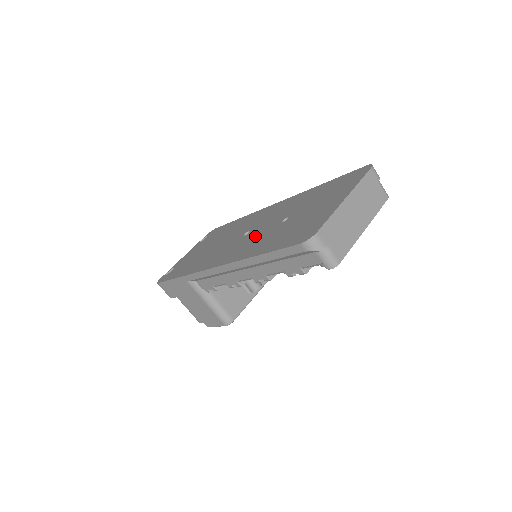
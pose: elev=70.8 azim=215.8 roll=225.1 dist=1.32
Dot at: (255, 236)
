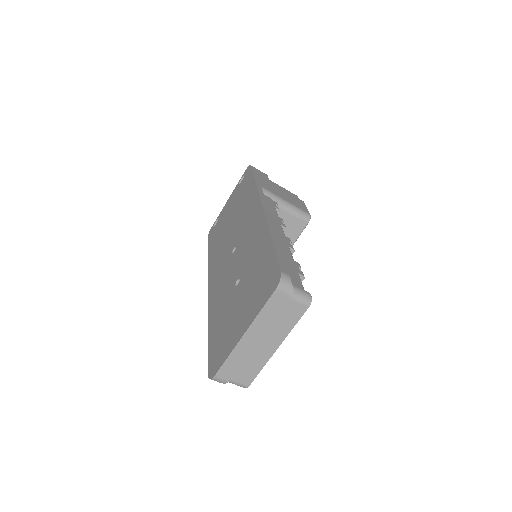
Dot at: (227, 277)
